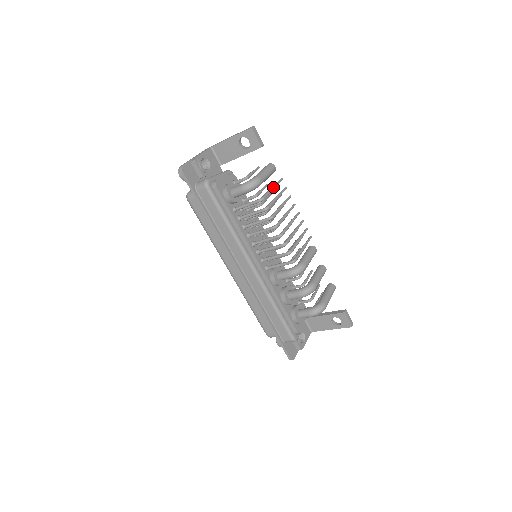
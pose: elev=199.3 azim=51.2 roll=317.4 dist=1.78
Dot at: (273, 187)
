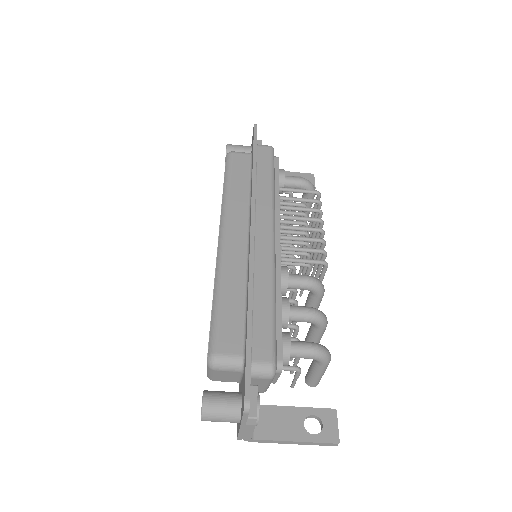
Dot at: (314, 214)
